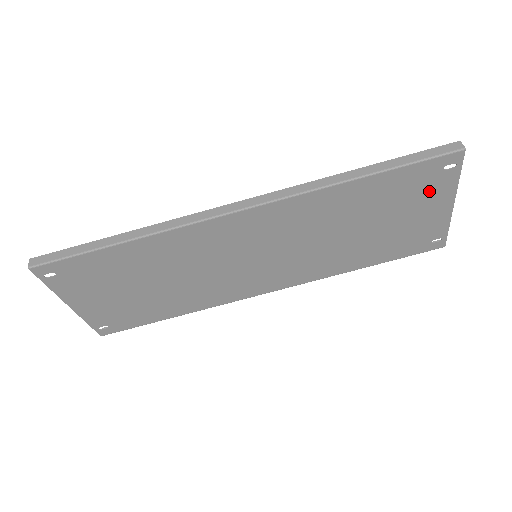
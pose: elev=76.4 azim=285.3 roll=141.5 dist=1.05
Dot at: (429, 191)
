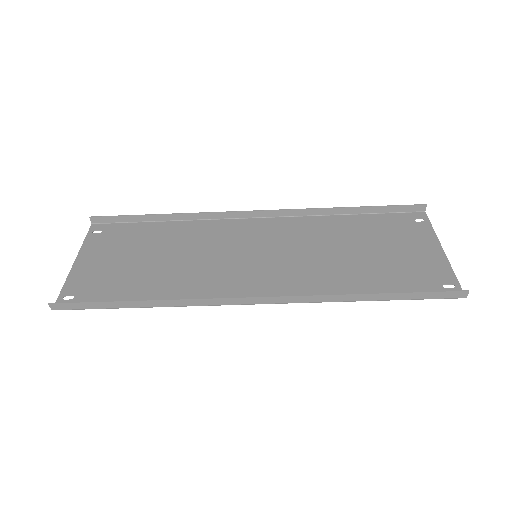
Dot at: (425, 269)
